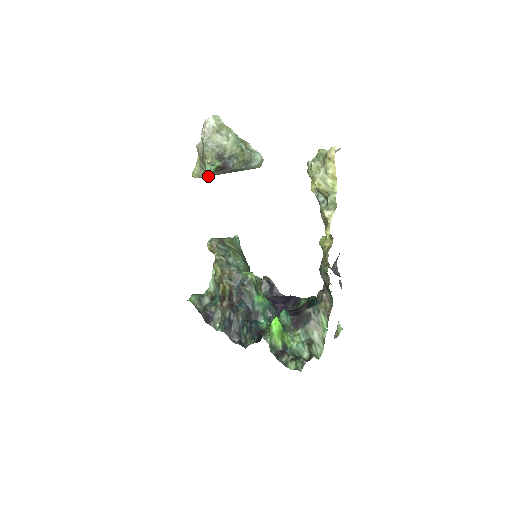
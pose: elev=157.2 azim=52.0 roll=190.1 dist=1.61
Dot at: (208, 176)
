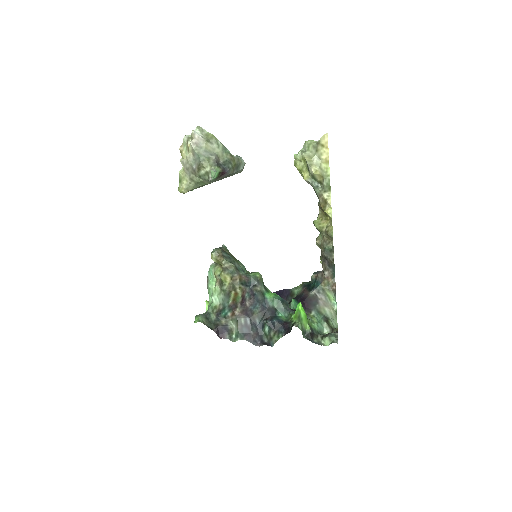
Dot at: occluded
